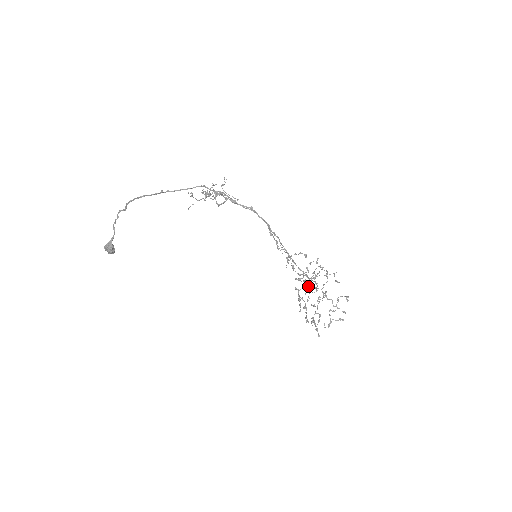
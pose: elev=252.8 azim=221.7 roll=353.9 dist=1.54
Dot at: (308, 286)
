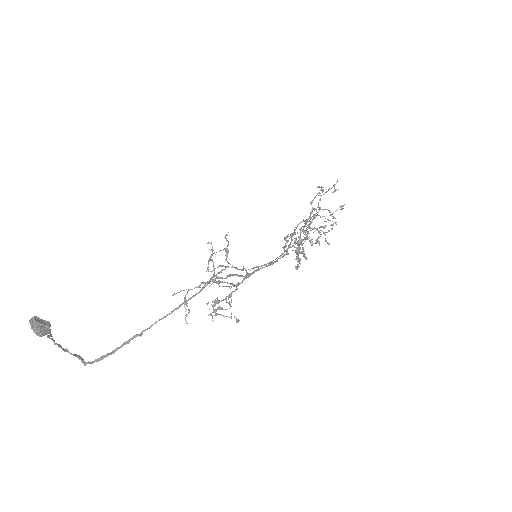
Dot at: occluded
